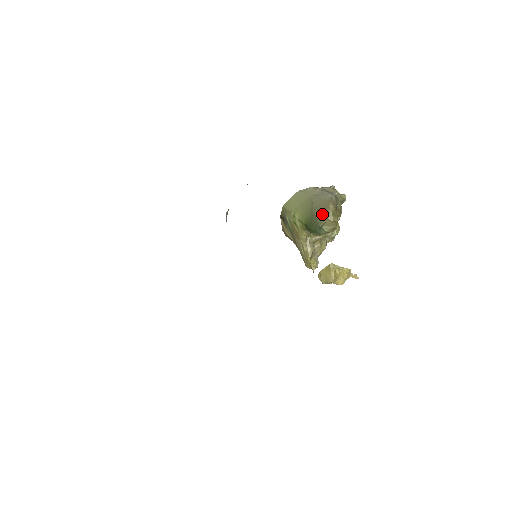
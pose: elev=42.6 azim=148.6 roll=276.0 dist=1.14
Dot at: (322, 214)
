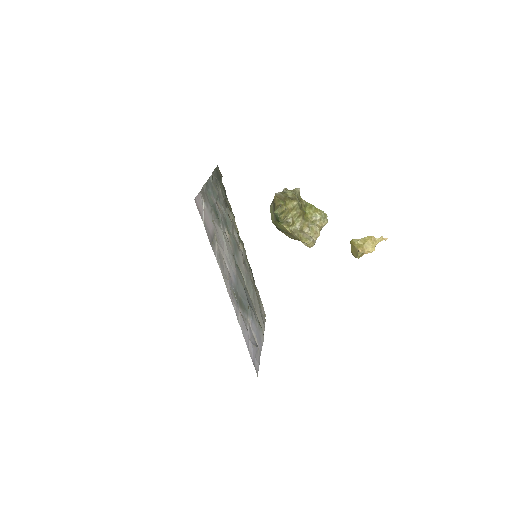
Dot at: (274, 206)
